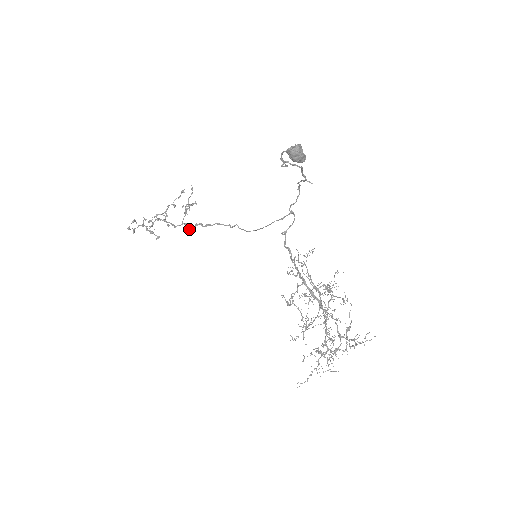
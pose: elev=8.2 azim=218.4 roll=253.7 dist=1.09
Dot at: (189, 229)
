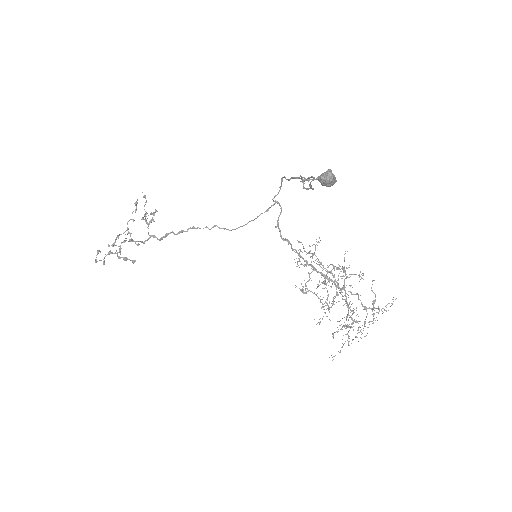
Dot at: (160, 240)
